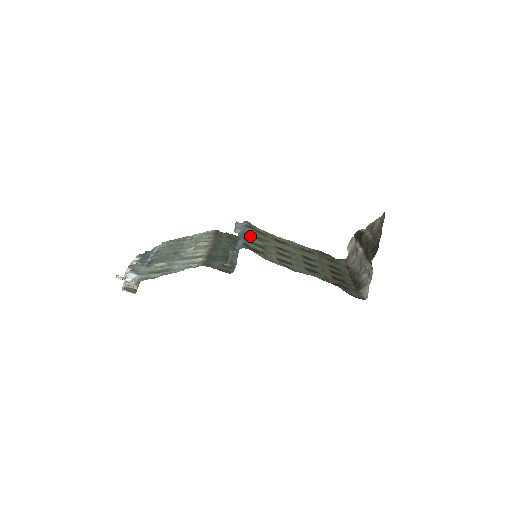
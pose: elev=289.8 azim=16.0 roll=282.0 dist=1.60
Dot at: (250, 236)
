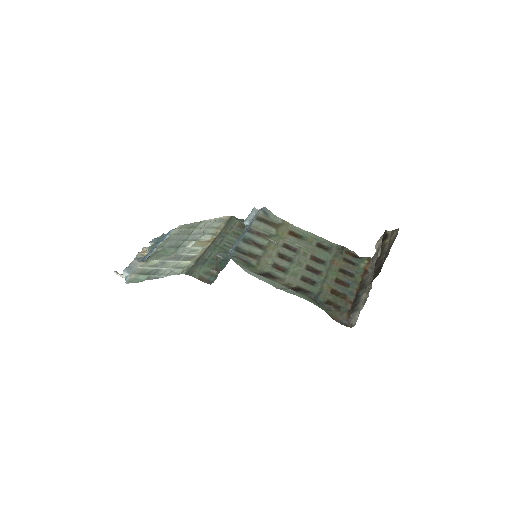
Dot at: (254, 233)
